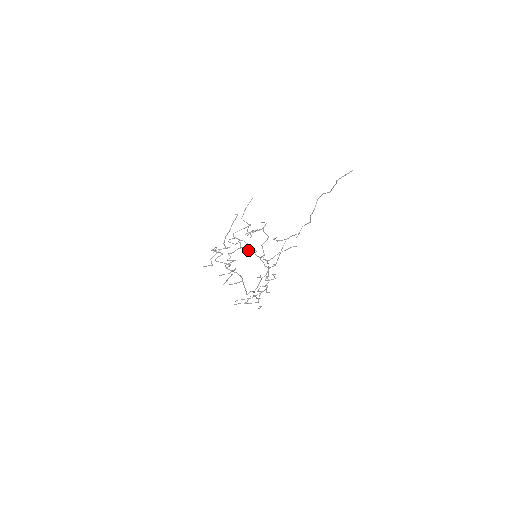
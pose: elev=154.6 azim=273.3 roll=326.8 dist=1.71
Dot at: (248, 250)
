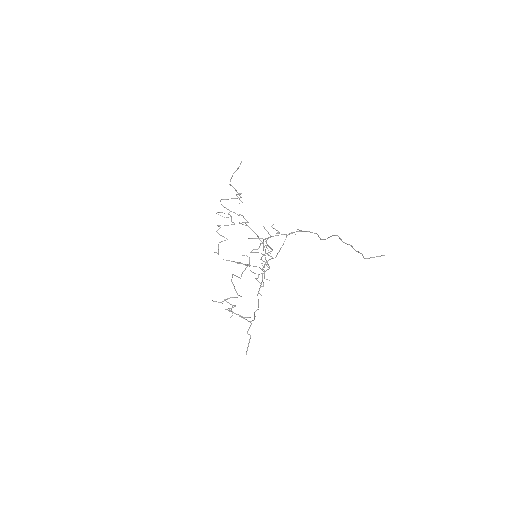
Dot at: (240, 223)
